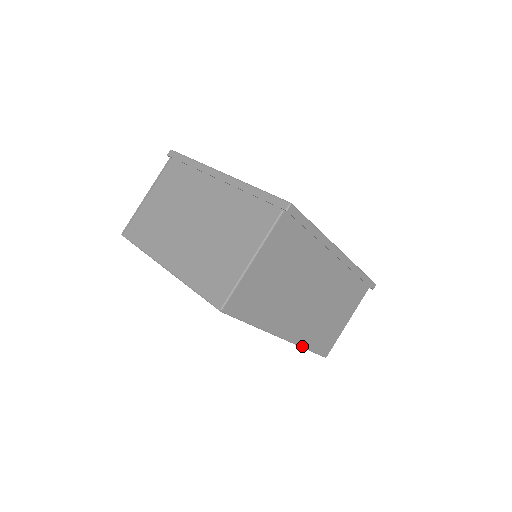
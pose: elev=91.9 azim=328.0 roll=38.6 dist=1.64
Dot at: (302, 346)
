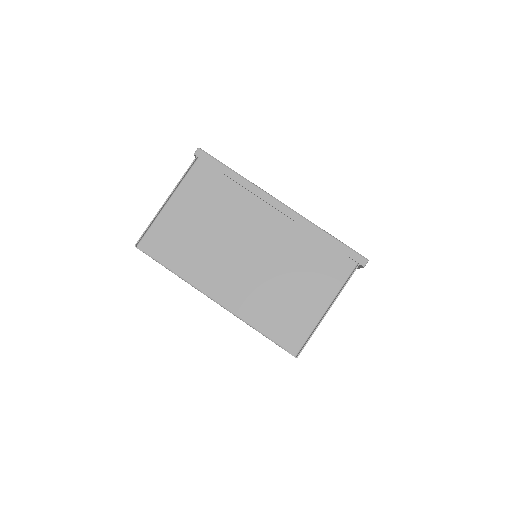
Dot at: occluded
